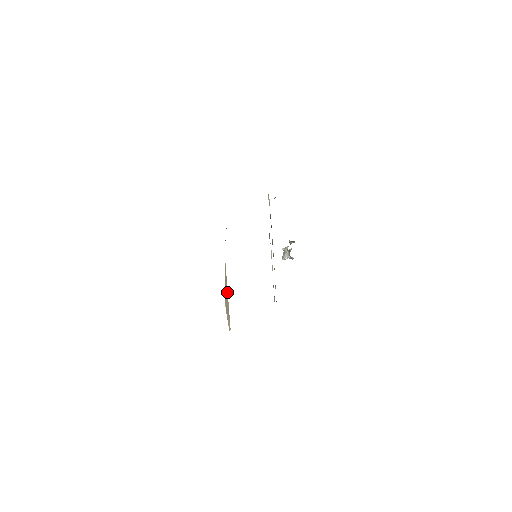
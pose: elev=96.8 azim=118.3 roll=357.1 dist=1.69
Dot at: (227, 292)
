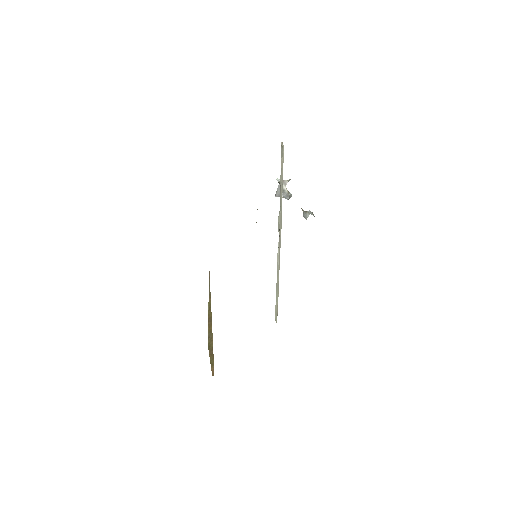
Dot at: (211, 325)
